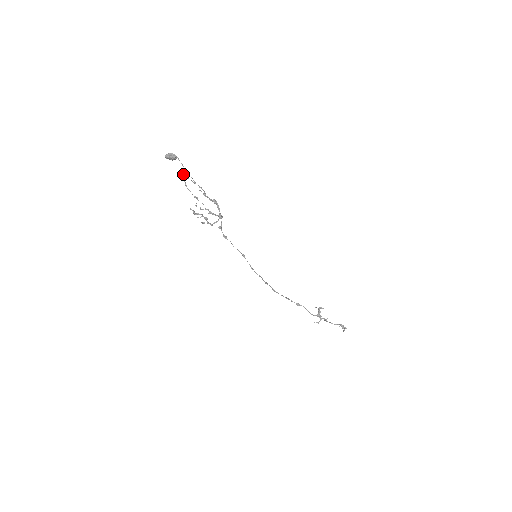
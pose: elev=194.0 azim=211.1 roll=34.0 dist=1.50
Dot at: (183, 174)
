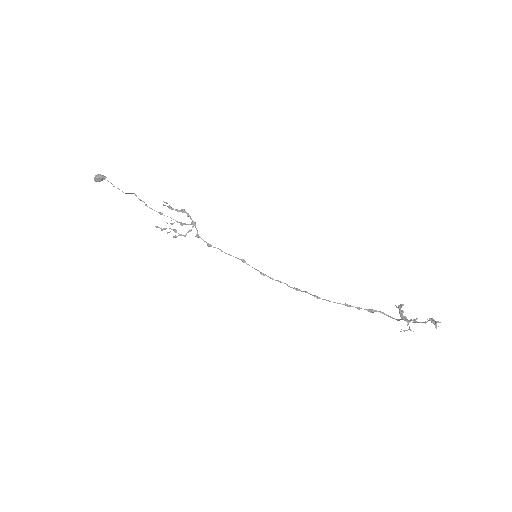
Dot at: occluded
